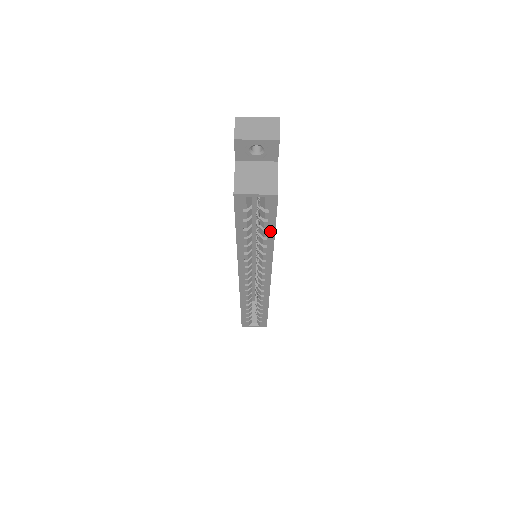
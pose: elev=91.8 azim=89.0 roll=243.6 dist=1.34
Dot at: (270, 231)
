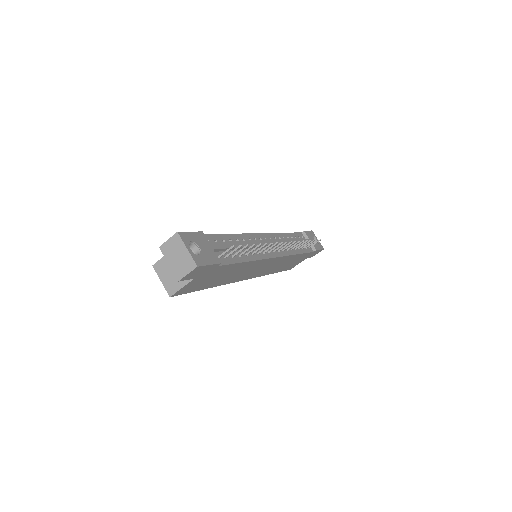
Dot at: occluded
